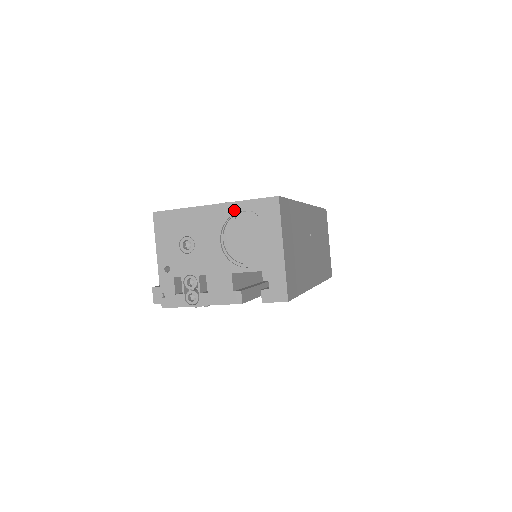
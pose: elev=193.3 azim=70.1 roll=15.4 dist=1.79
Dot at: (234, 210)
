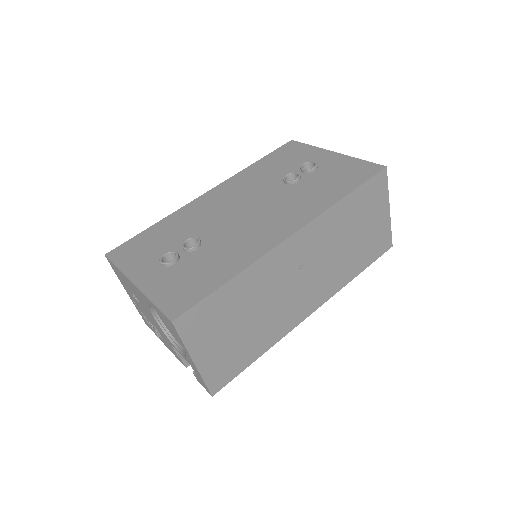
Dot at: (149, 302)
